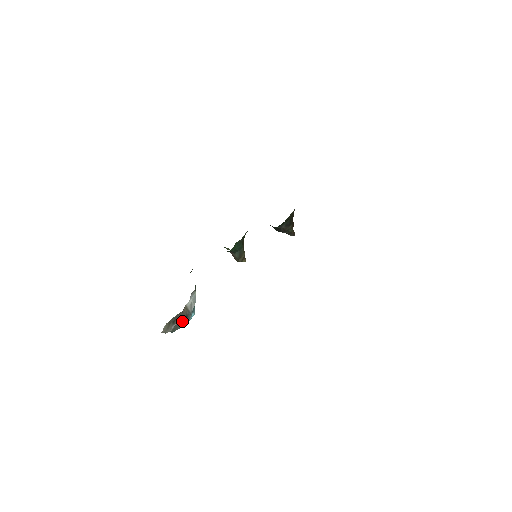
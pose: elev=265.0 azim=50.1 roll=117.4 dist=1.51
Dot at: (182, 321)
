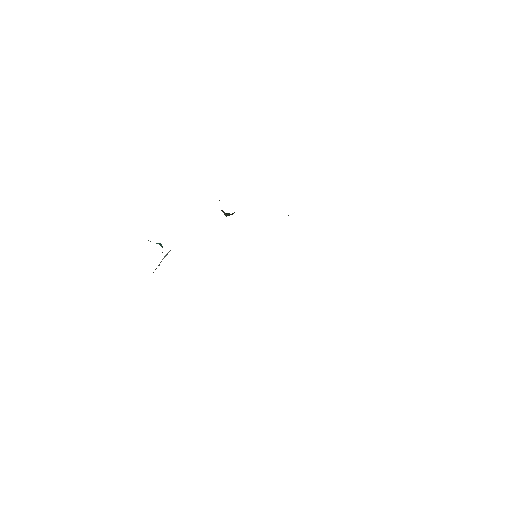
Dot at: occluded
